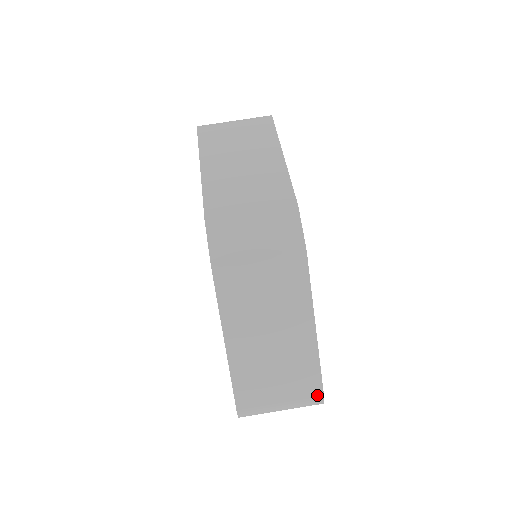
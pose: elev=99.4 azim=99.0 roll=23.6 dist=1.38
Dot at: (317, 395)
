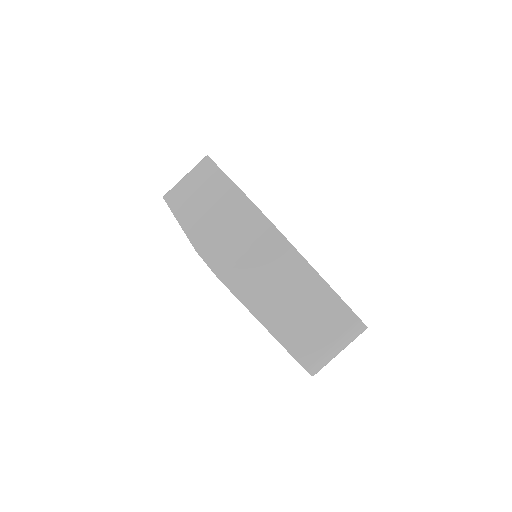
Dot at: (356, 323)
